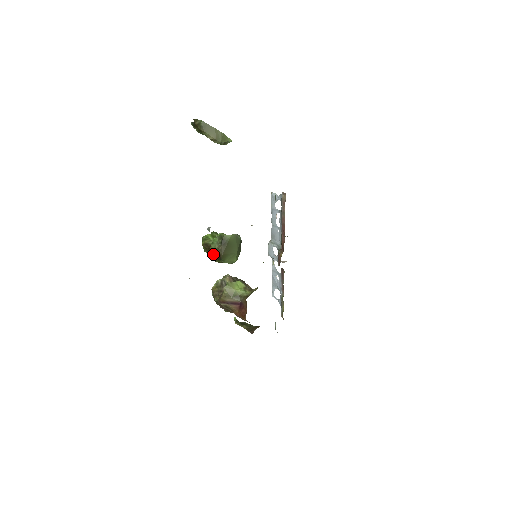
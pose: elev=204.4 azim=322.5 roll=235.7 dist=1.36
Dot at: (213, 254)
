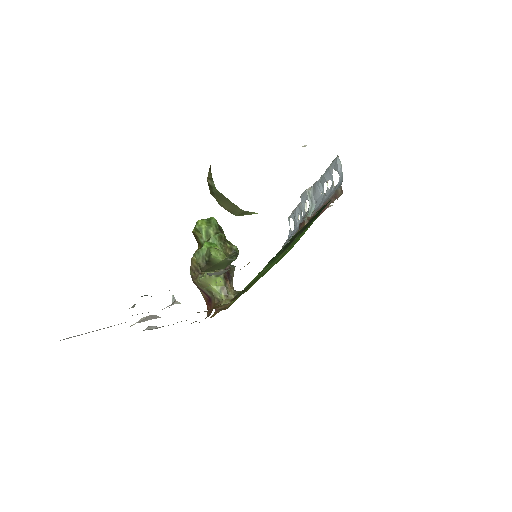
Dot at: occluded
